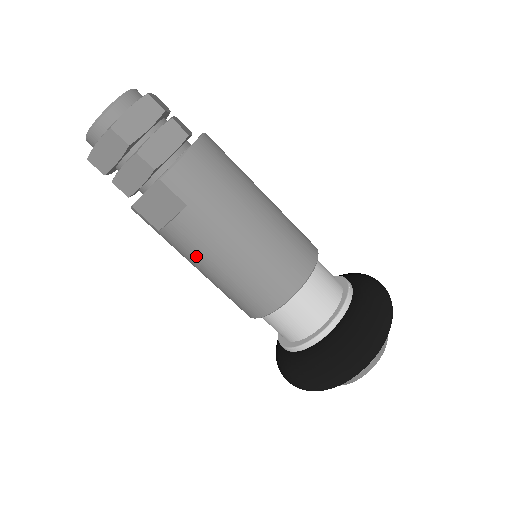
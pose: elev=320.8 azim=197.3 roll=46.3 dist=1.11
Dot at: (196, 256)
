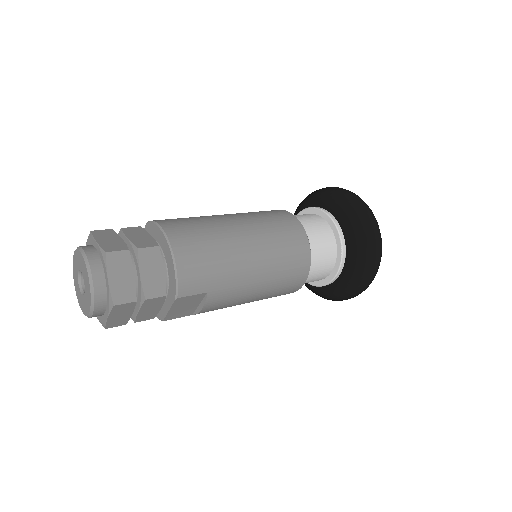
Dot at: (232, 305)
